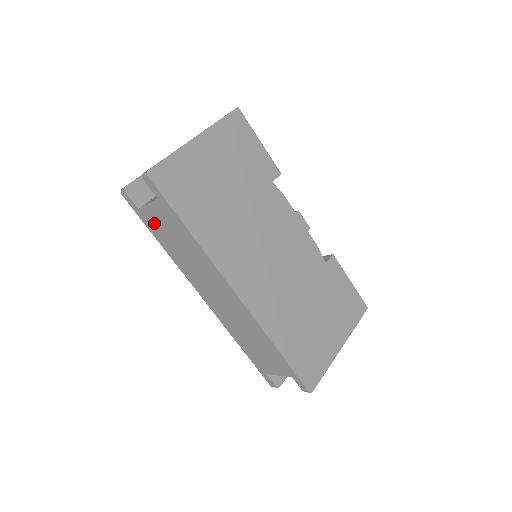
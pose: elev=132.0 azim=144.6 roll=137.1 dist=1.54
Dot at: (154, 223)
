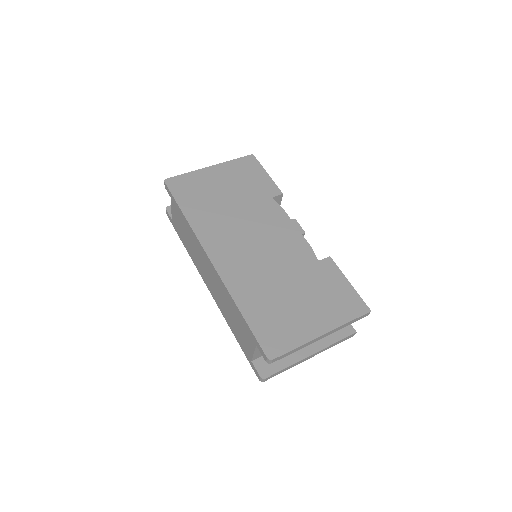
Dot at: (177, 226)
